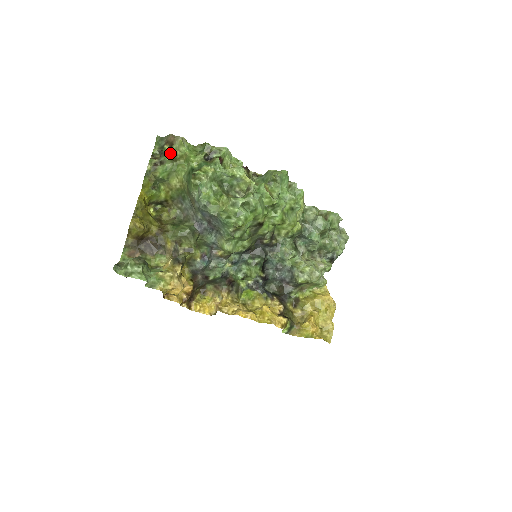
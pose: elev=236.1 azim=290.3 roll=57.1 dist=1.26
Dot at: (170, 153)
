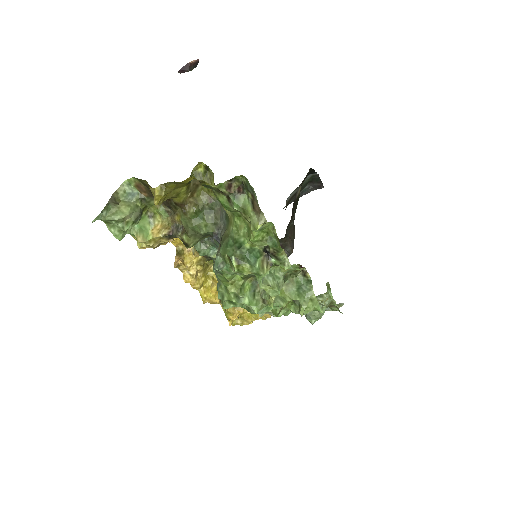
Dot at: (244, 207)
